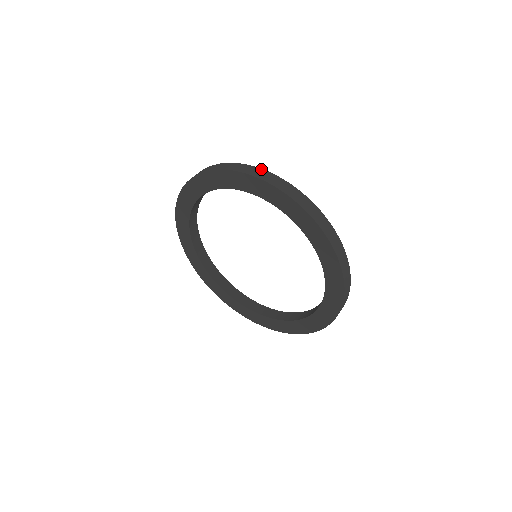
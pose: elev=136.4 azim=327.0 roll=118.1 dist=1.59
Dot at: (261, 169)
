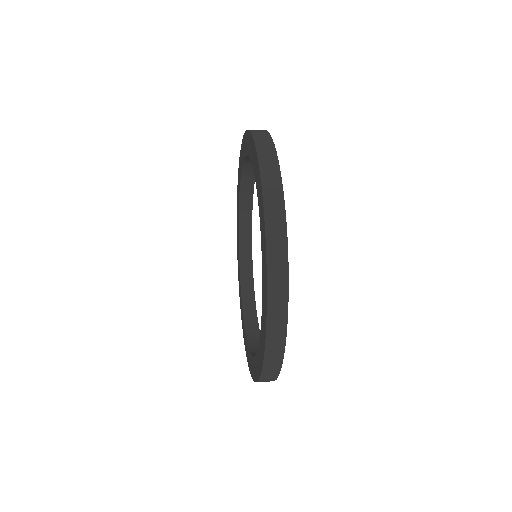
Dot at: occluded
